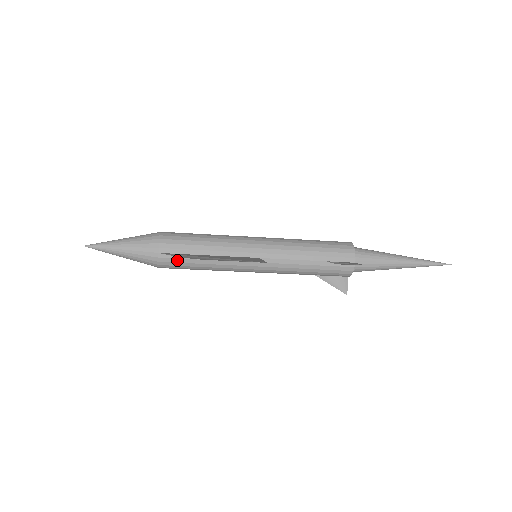
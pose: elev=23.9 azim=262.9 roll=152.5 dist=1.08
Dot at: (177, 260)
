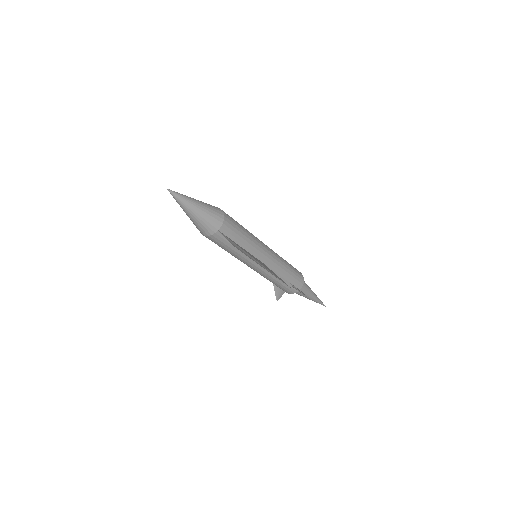
Dot at: (223, 240)
